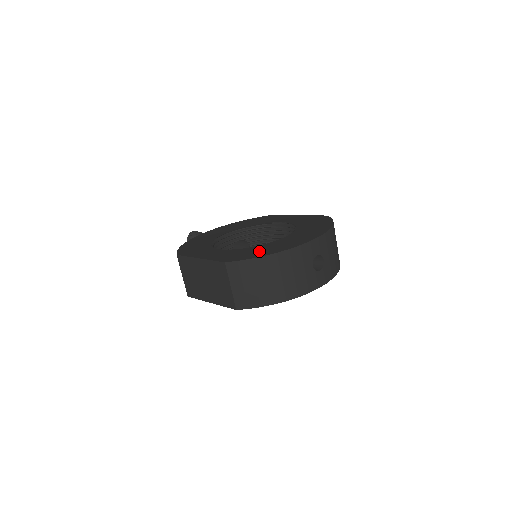
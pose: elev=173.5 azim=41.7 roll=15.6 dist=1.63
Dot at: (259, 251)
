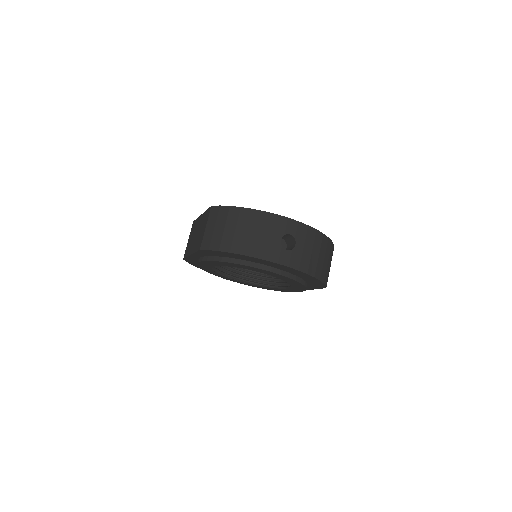
Dot at: occluded
